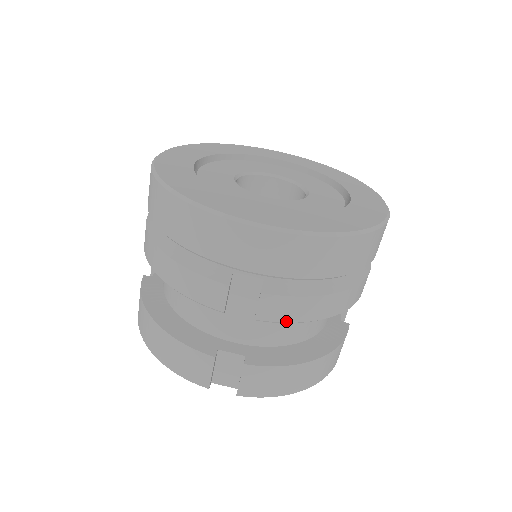
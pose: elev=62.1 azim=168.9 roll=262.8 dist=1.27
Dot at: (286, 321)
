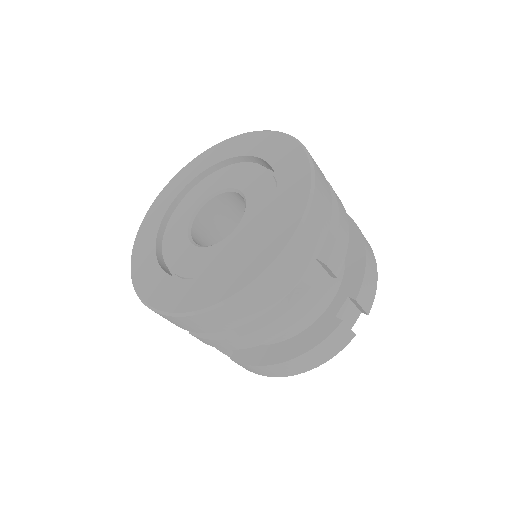
Dot at: (221, 348)
